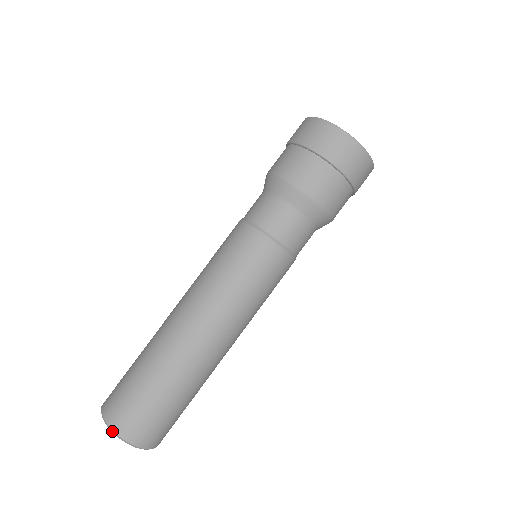
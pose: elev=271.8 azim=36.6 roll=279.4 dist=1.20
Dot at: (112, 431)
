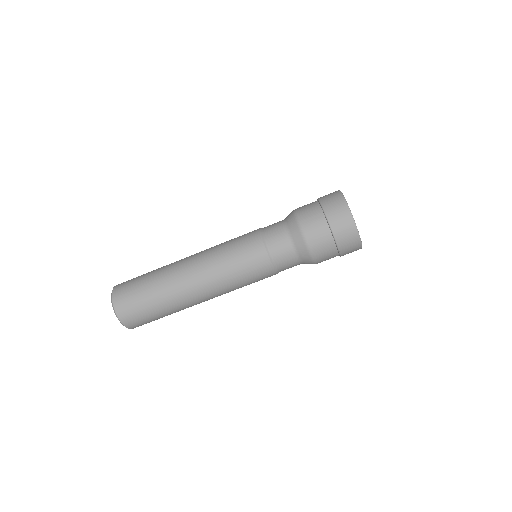
Dot at: occluded
